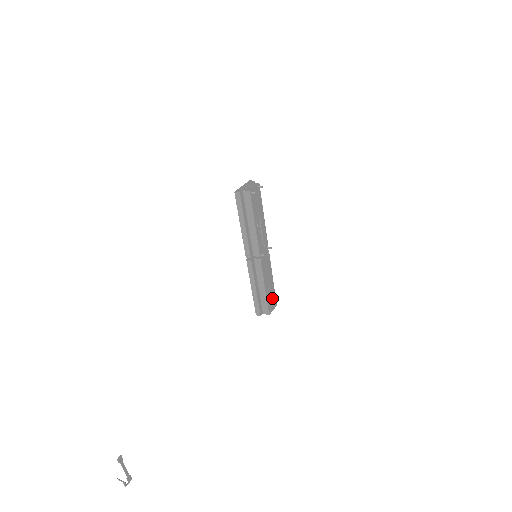
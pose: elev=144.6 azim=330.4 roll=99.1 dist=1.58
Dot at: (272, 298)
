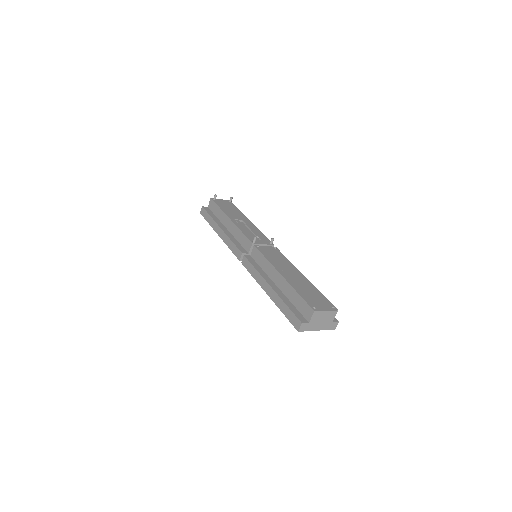
Dot at: (314, 296)
